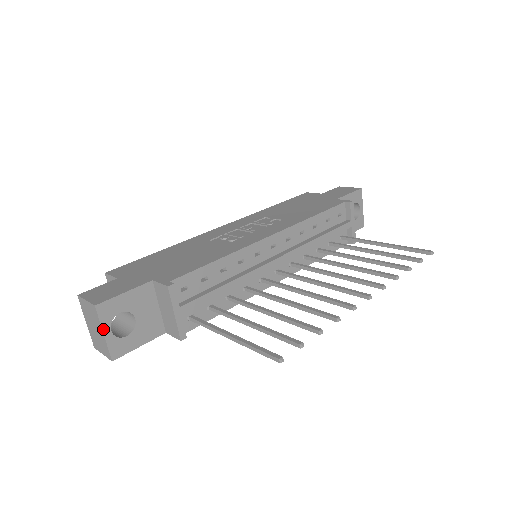
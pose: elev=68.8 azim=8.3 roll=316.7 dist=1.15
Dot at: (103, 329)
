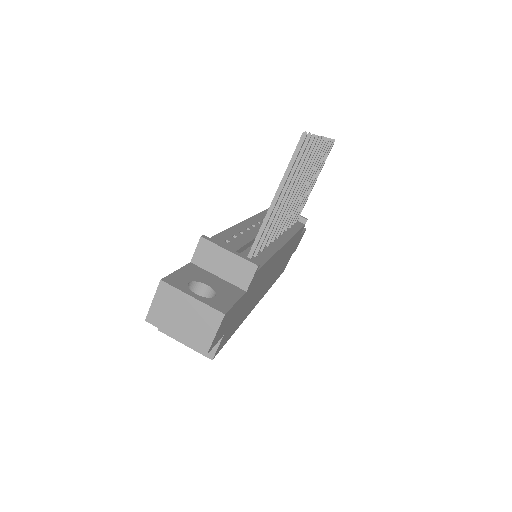
Dot at: (187, 294)
